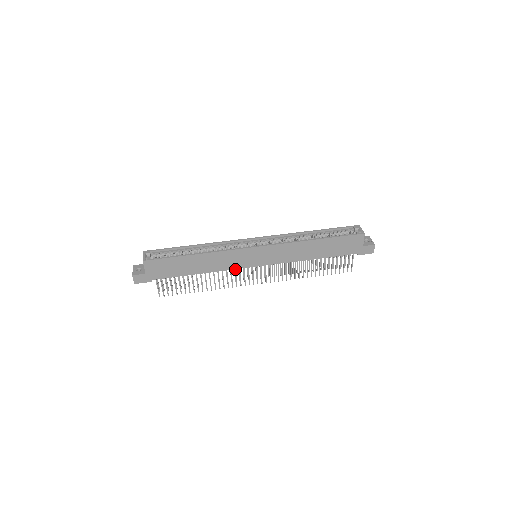
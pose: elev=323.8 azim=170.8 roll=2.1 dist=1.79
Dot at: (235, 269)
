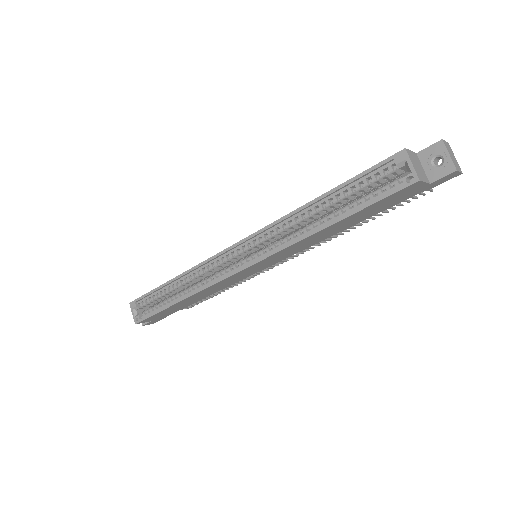
Dot at: occluded
